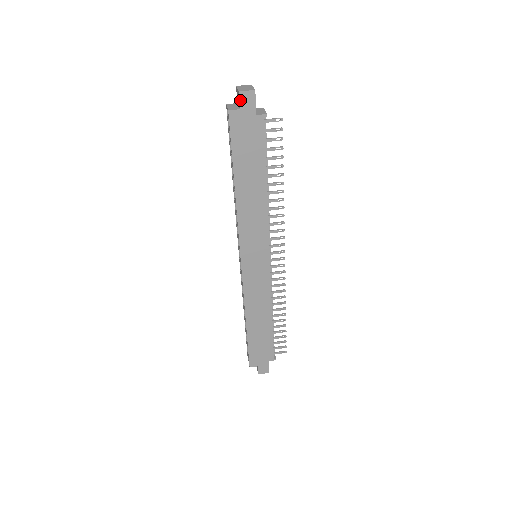
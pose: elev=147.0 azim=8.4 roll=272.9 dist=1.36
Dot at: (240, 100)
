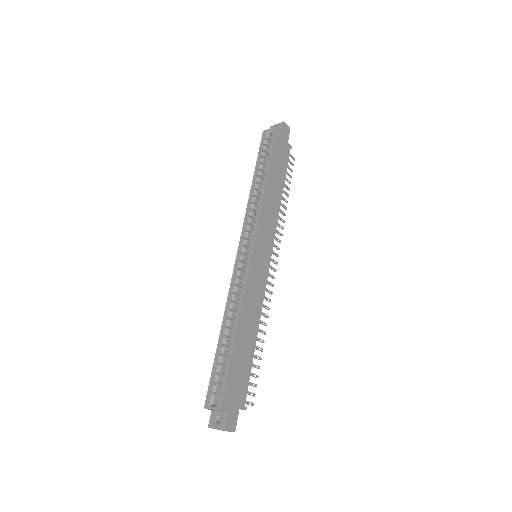
Dot at: (283, 126)
